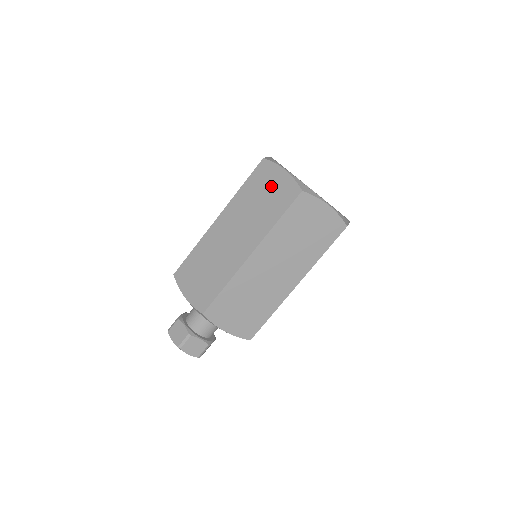
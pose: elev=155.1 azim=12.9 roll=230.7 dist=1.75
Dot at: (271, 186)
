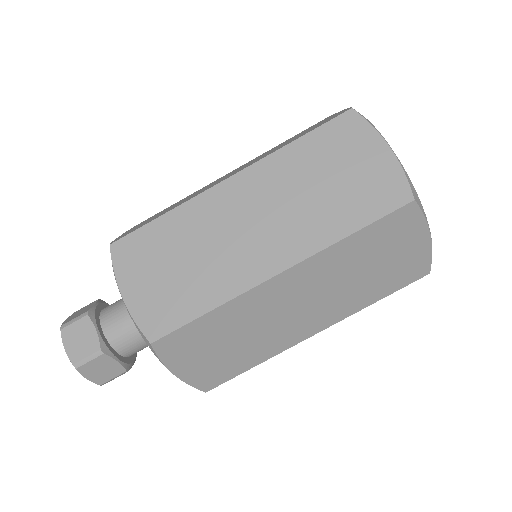
Dot at: (316, 125)
